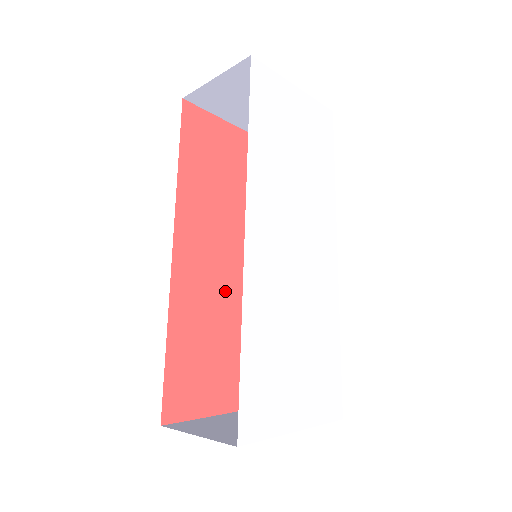
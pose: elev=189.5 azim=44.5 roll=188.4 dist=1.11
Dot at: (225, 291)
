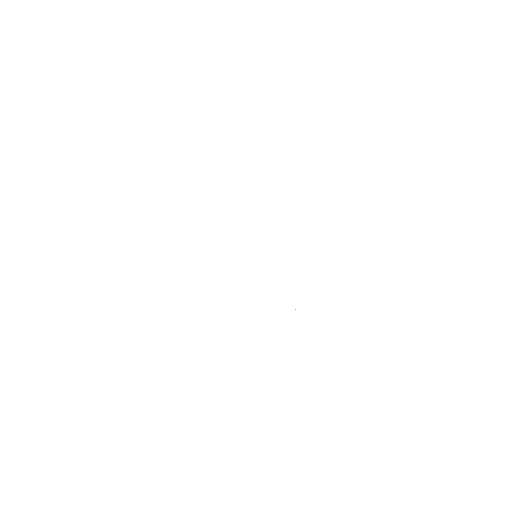
Dot at: occluded
